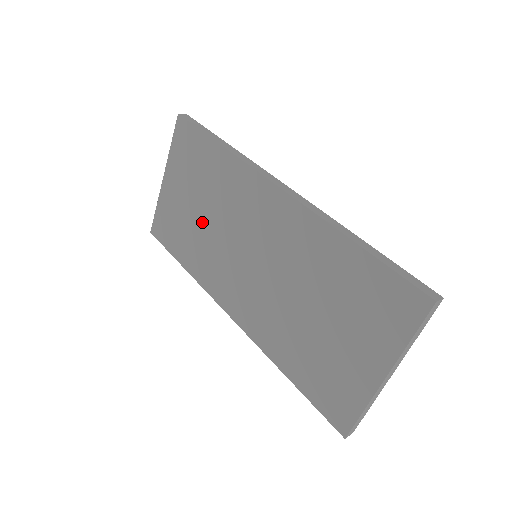
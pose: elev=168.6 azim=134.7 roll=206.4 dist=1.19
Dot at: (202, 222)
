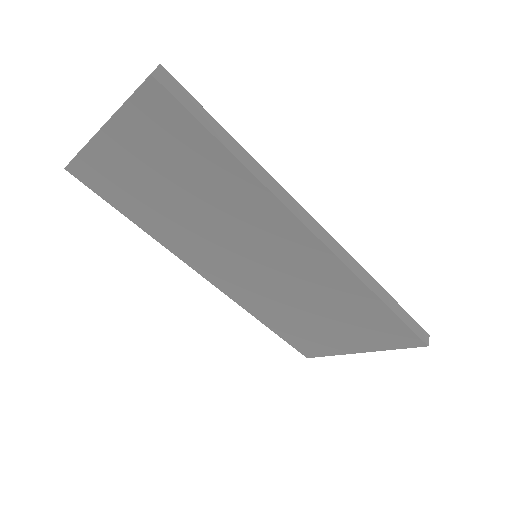
Dot at: (180, 208)
